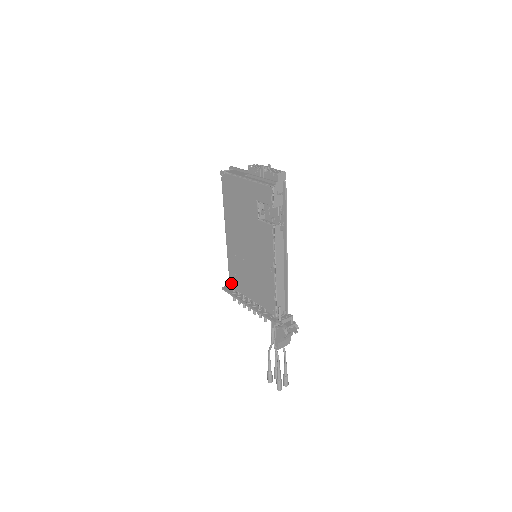
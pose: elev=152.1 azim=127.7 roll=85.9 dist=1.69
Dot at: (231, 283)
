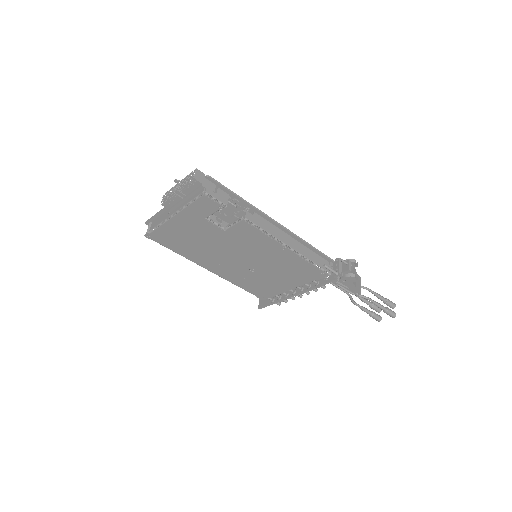
Dot at: (262, 297)
